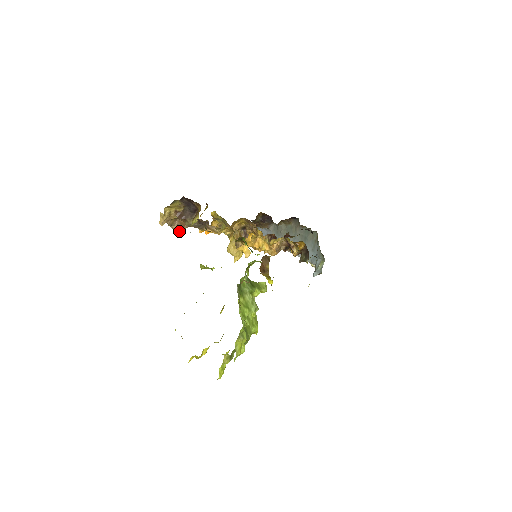
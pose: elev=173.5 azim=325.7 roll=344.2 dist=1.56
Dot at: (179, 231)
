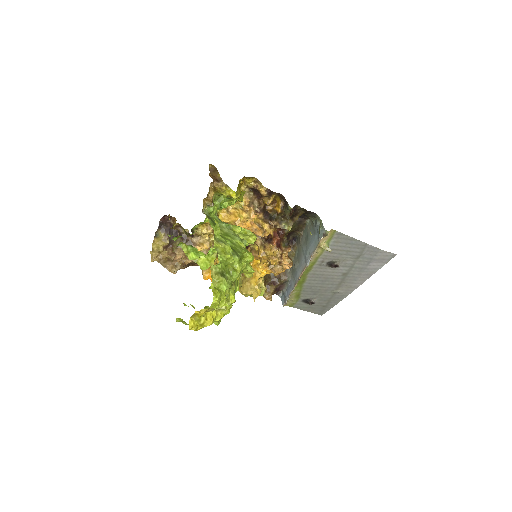
Dot at: (175, 268)
